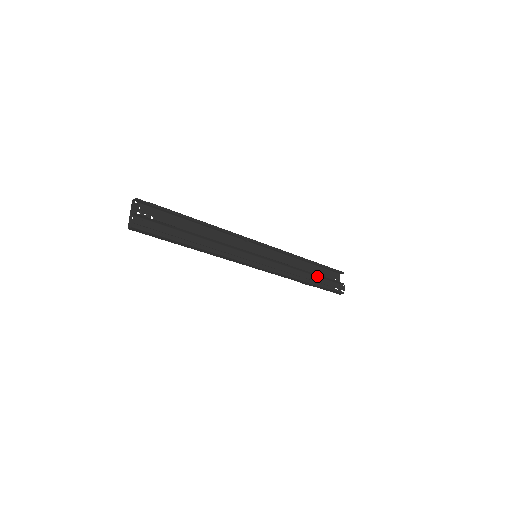
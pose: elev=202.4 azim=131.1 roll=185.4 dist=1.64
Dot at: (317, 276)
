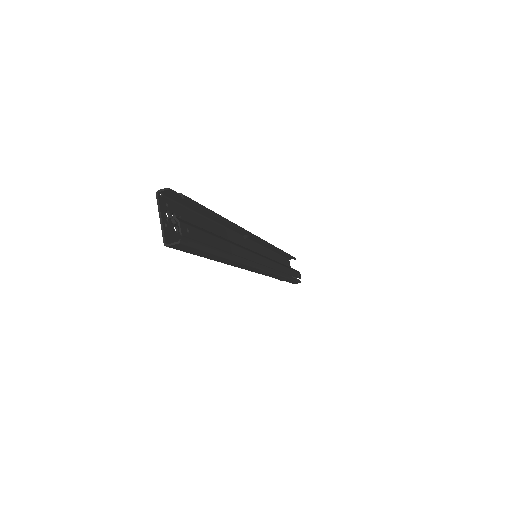
Dot at: (289, 268)
